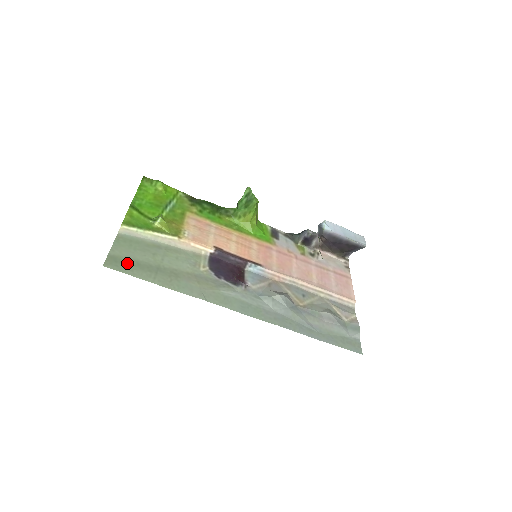
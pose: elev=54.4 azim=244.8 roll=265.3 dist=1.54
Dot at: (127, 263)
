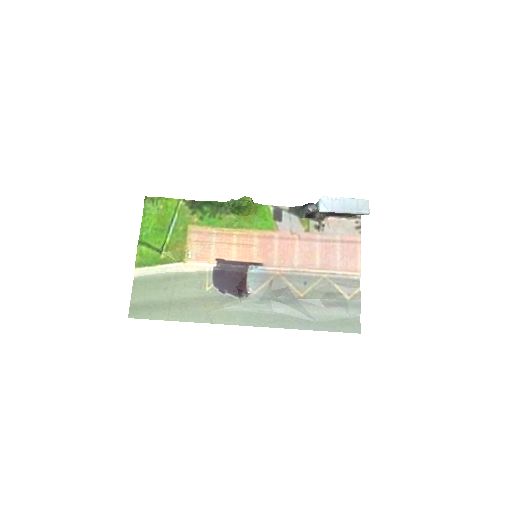
Dot at: (145, 308)
